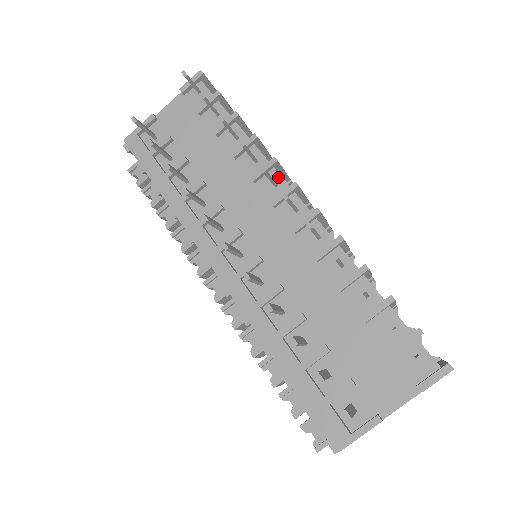
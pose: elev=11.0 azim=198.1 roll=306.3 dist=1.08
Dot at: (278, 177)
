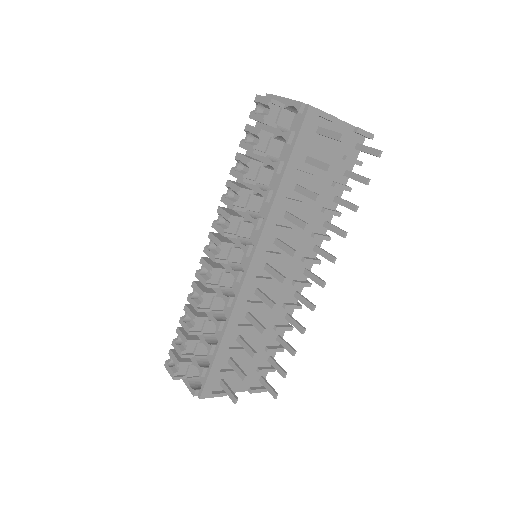
Dot at: (319, 246)
